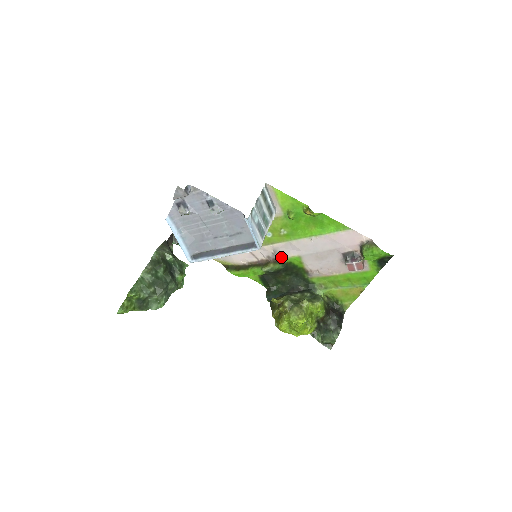
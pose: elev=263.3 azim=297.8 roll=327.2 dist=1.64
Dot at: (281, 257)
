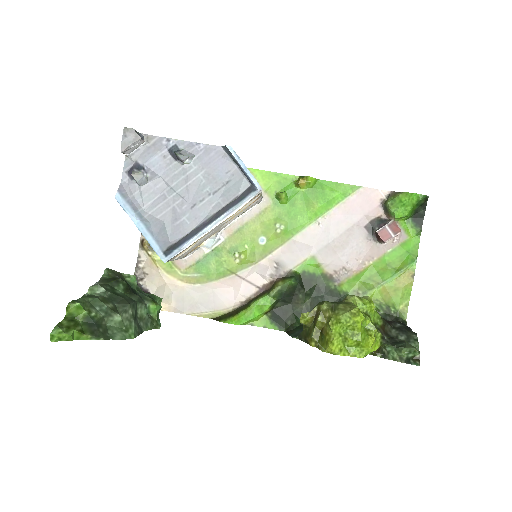
Dot at: (289, 269)
